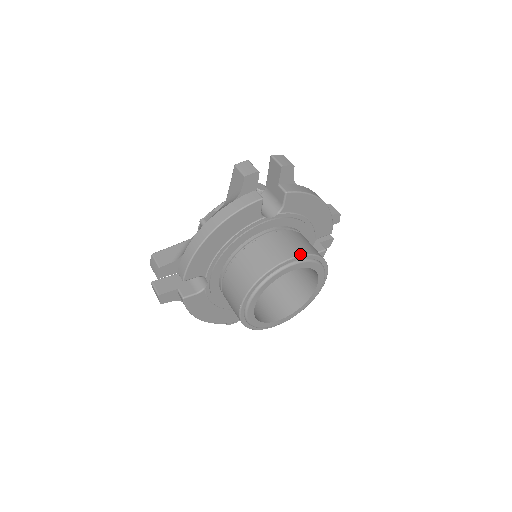
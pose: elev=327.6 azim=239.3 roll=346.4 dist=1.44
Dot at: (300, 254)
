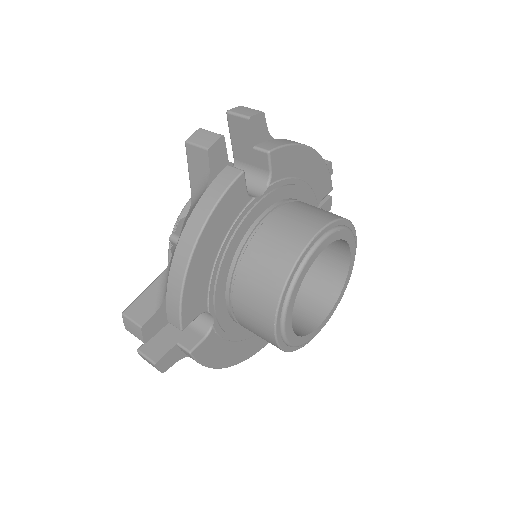
Dot at: (323, 225)
